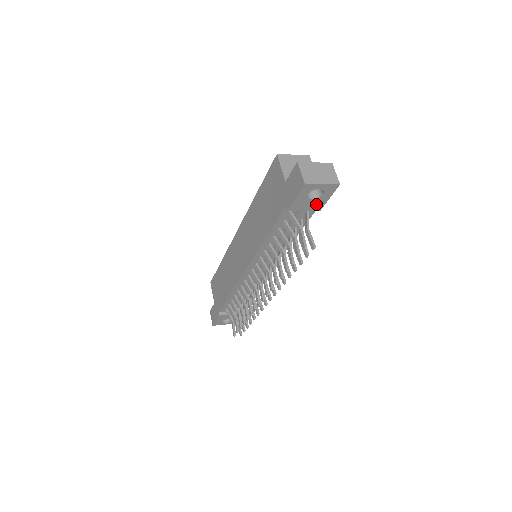
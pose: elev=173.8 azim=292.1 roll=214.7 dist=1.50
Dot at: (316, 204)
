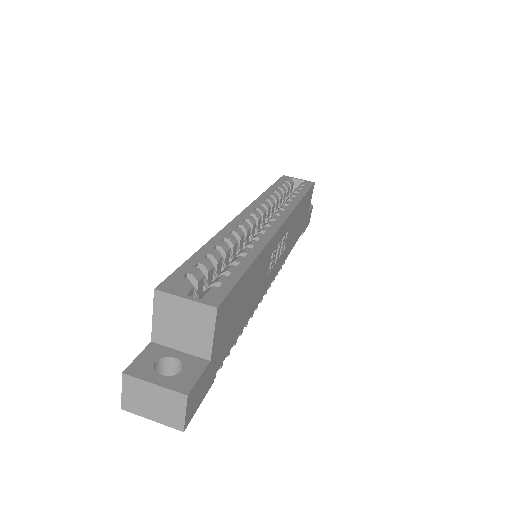
Dot at: occluded
